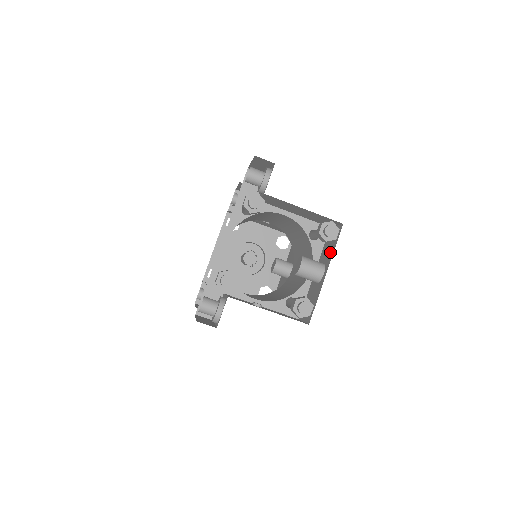
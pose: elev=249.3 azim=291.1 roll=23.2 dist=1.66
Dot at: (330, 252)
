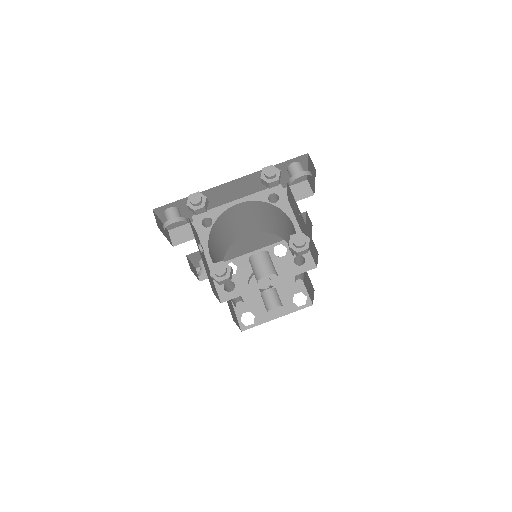
Dot at: occluded
